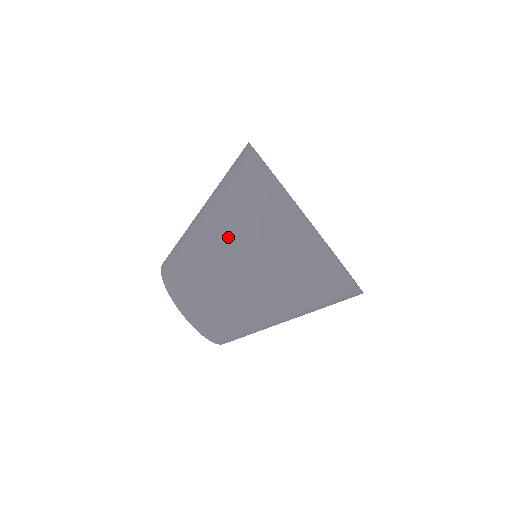
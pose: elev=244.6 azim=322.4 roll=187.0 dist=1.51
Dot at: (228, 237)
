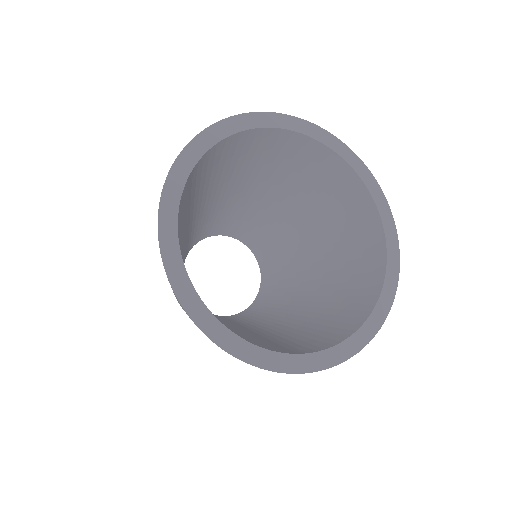
Dot at: occluded
